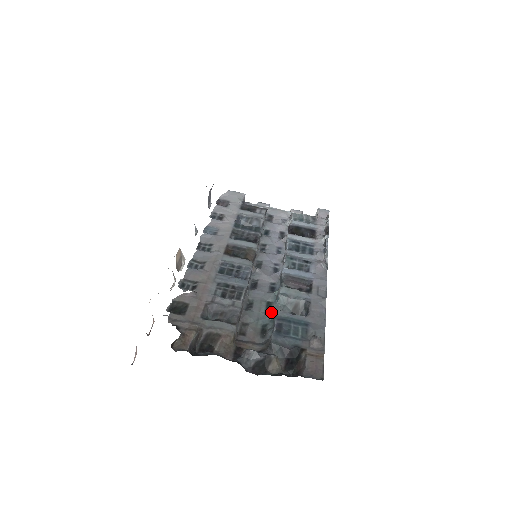
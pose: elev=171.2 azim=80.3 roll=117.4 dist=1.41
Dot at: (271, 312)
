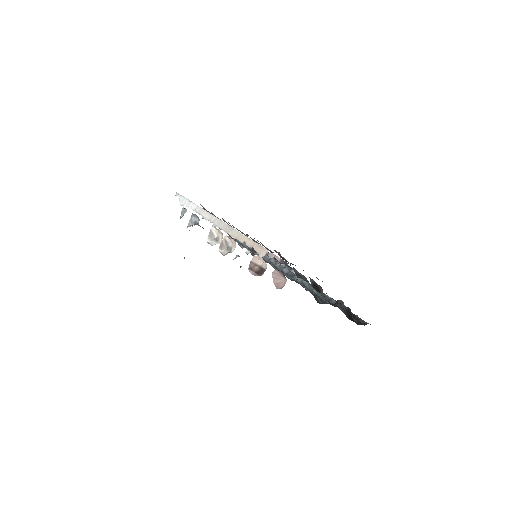
Dot at: (307, 290)
